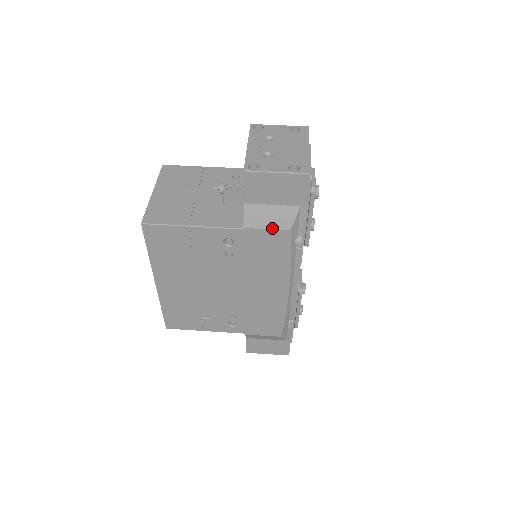
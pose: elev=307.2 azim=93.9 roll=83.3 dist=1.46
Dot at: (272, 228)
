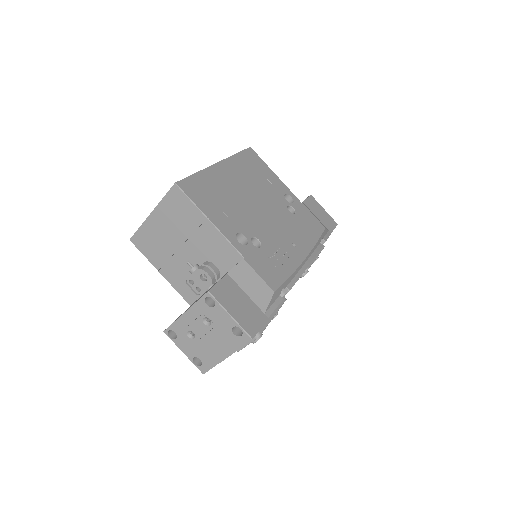
Dot at: occluded
